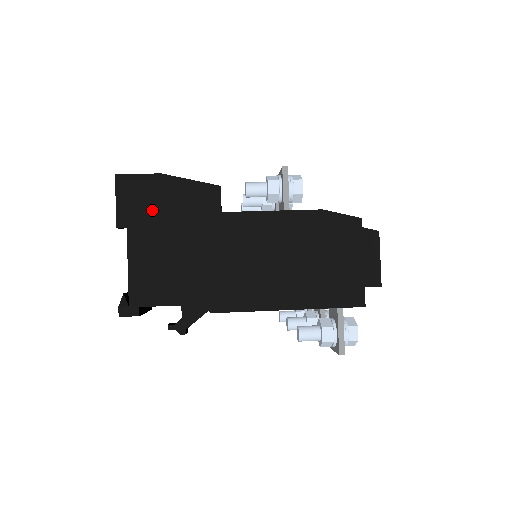
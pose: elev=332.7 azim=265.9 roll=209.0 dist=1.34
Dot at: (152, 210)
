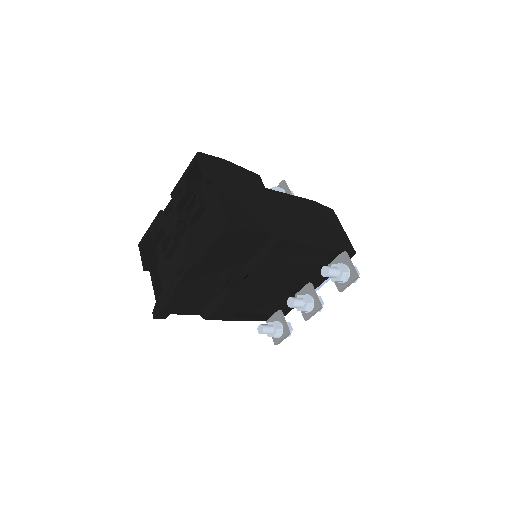
Dot at: (226, 176)
